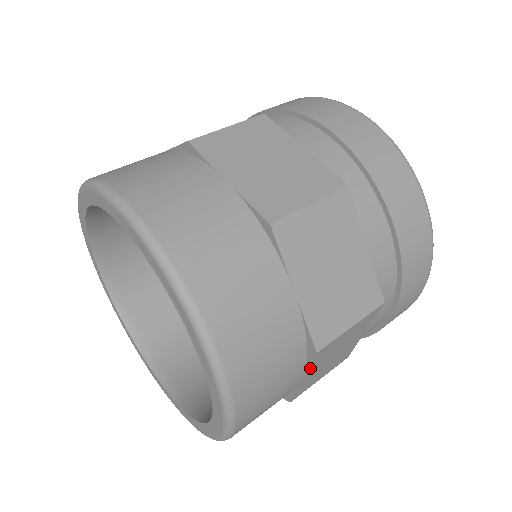
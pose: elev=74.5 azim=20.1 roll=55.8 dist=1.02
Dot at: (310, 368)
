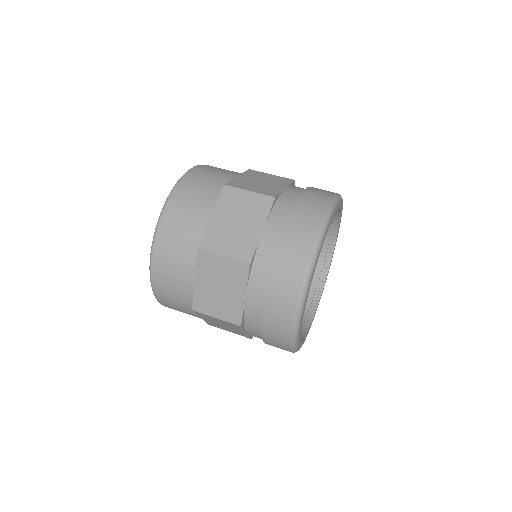
Dot at: (200, 316)
